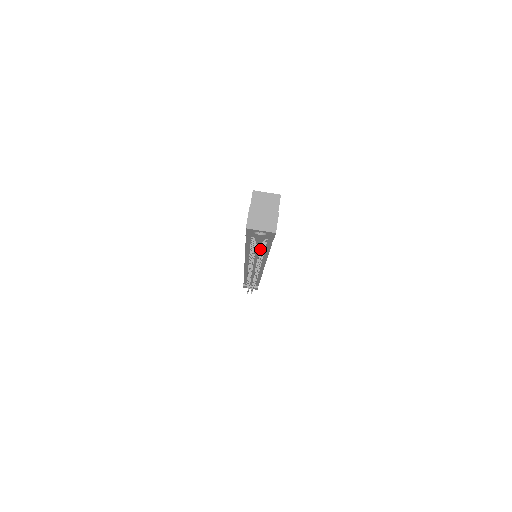
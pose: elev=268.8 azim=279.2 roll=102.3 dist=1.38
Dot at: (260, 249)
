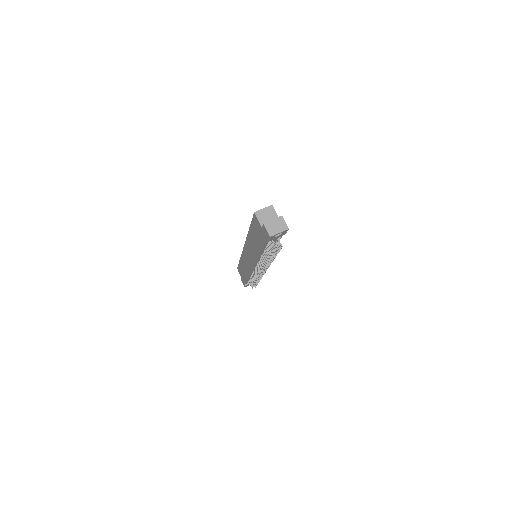
Dot at: (280, 245)
